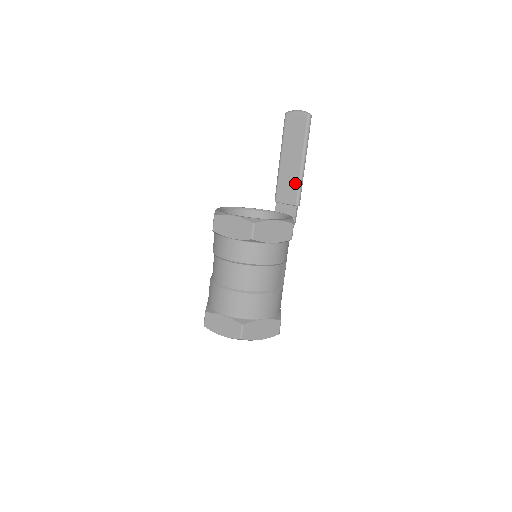
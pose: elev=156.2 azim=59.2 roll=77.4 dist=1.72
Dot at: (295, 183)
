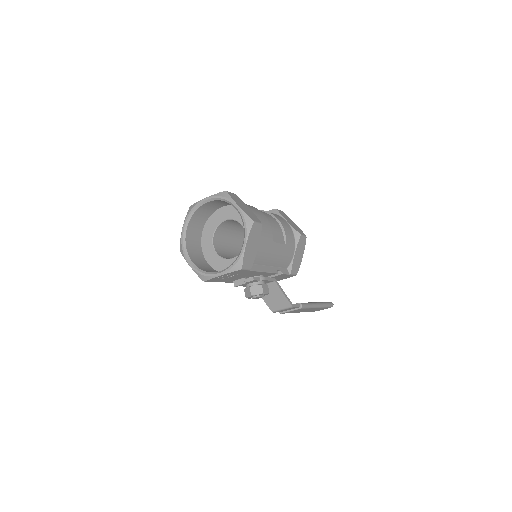
Dot at: occluded
